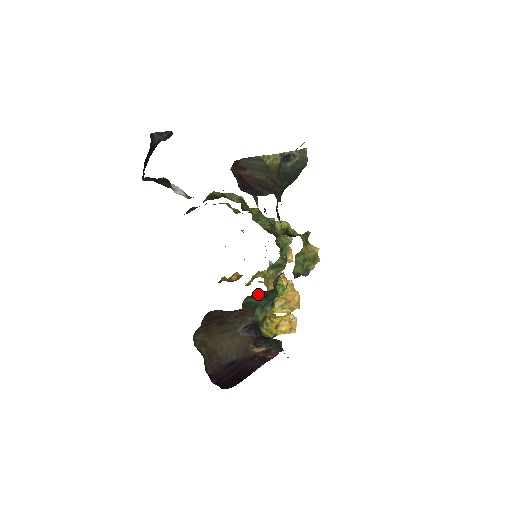
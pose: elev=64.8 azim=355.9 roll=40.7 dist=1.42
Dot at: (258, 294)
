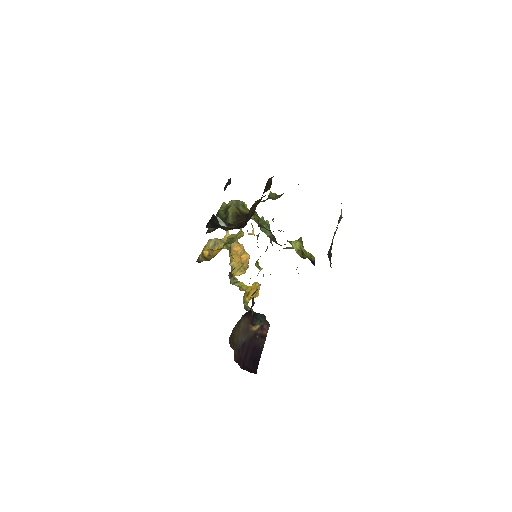
Dot at: occluded
